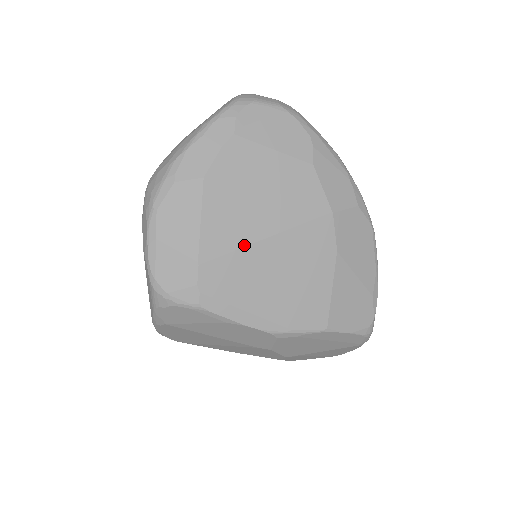
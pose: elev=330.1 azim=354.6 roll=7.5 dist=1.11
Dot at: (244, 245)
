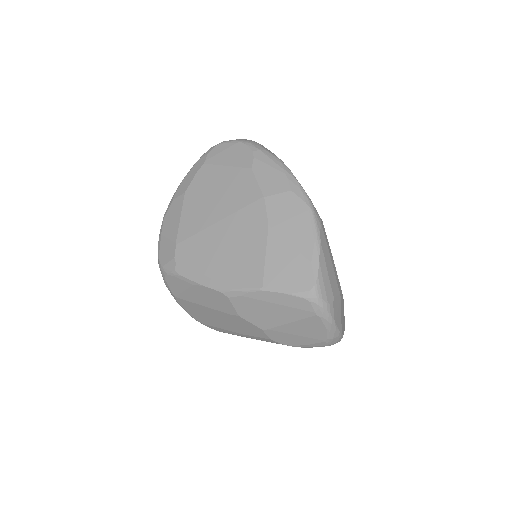
Dot at: (203, 229)
